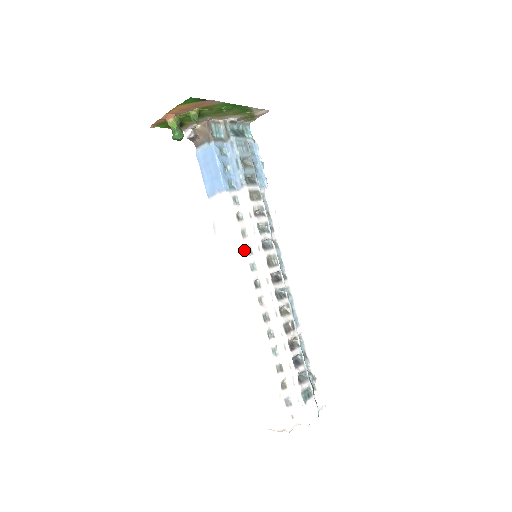
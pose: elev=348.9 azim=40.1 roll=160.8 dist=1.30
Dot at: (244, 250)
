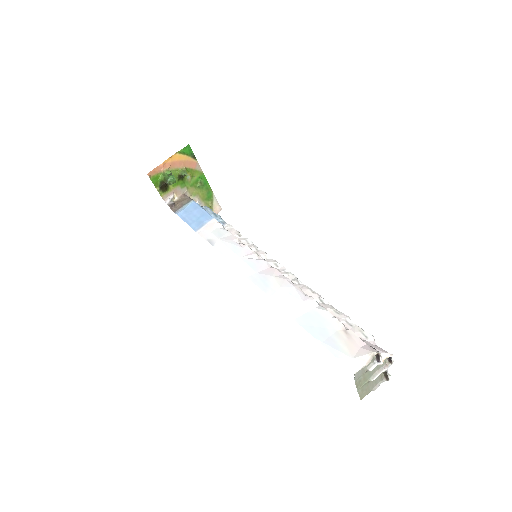
Dot at: (246, 245)
